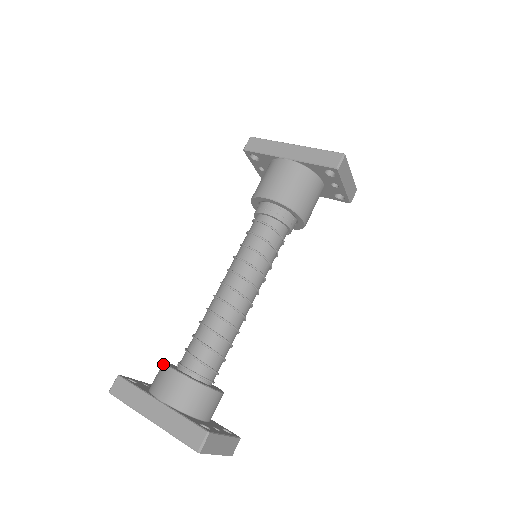
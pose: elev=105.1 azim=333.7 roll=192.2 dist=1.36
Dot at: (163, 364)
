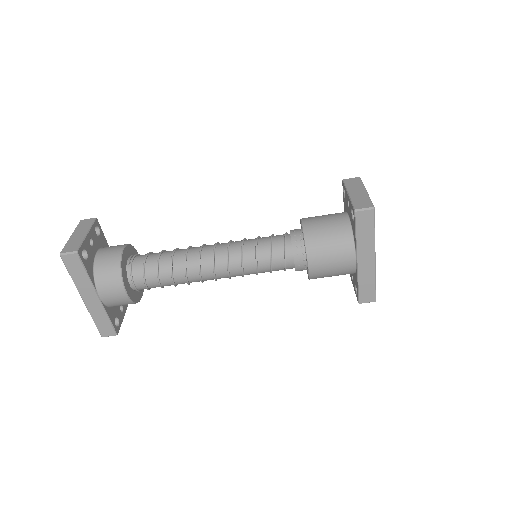
Dot at: (119, 272)
